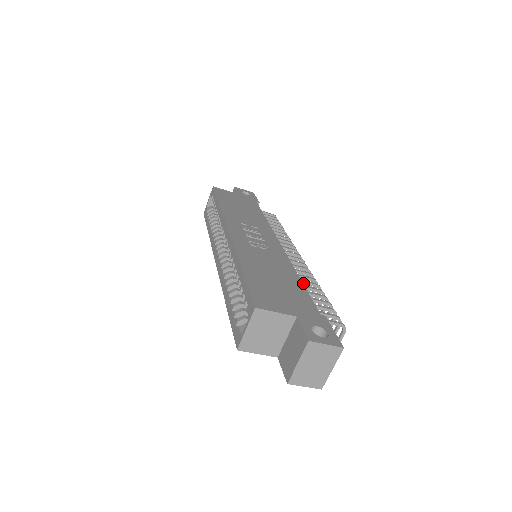
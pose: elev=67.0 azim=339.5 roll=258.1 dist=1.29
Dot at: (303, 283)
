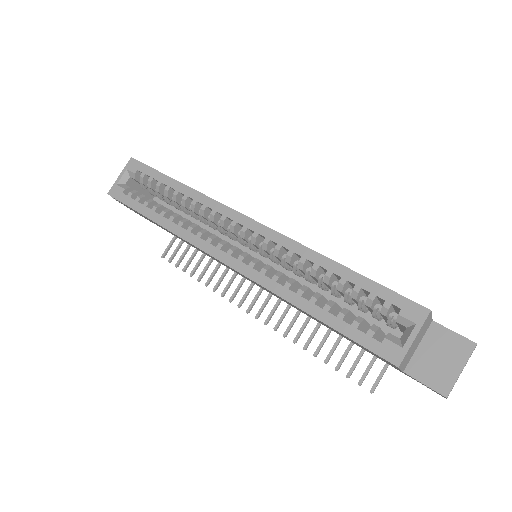
Dot at: occluded
